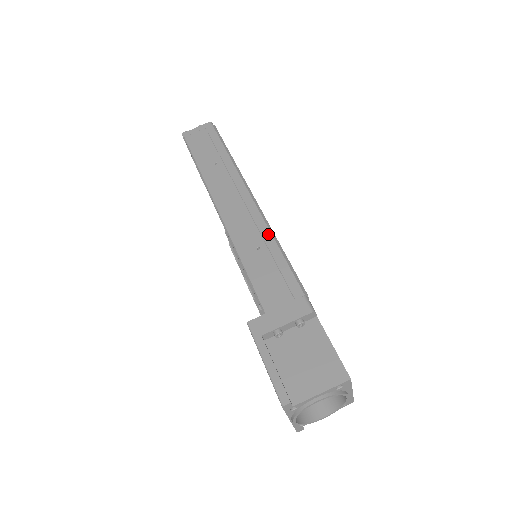
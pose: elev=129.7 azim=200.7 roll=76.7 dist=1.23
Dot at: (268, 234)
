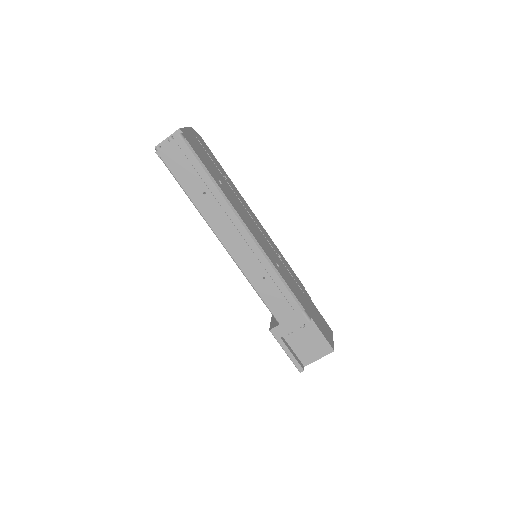
Dot at: (269, 266)
